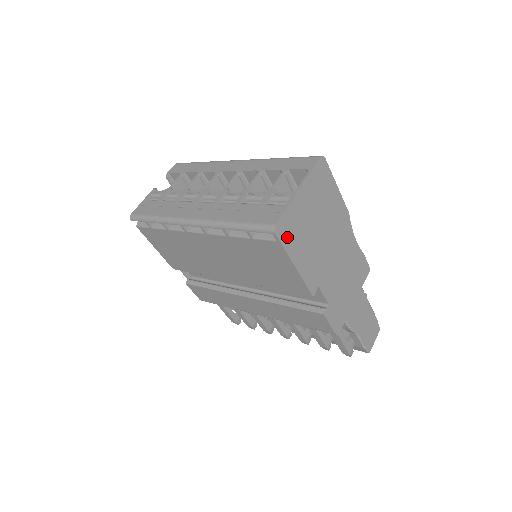
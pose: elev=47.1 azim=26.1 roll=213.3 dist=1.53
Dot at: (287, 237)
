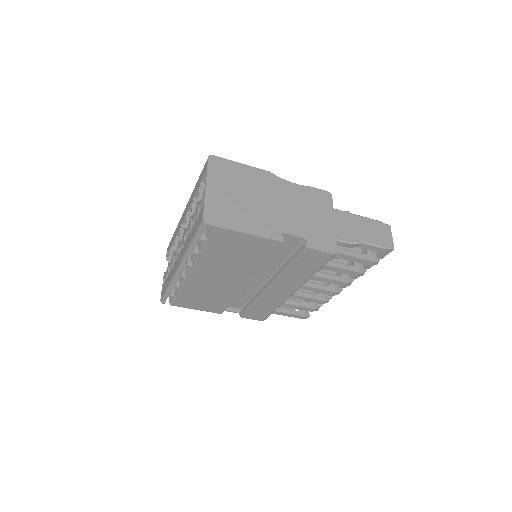
Dot at: (220, 220)
